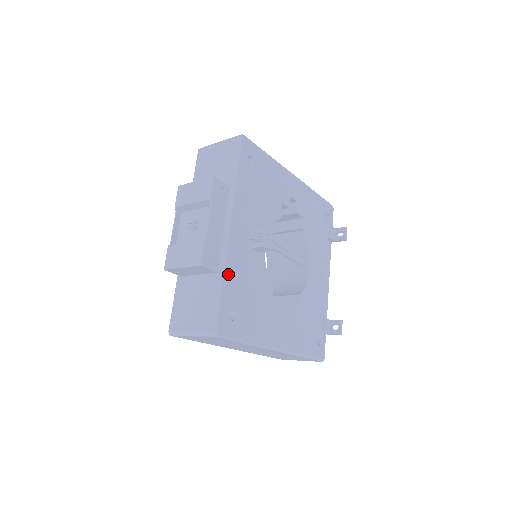
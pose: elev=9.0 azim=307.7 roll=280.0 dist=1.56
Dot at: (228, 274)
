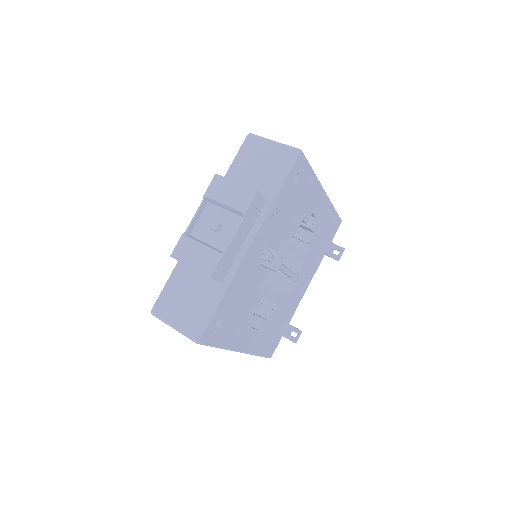
Dot at: (230, 288)
